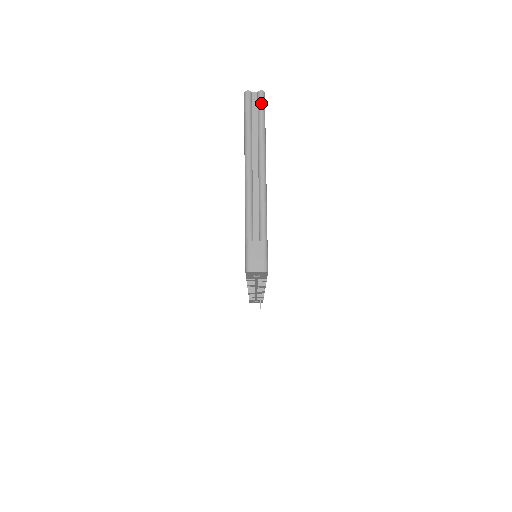
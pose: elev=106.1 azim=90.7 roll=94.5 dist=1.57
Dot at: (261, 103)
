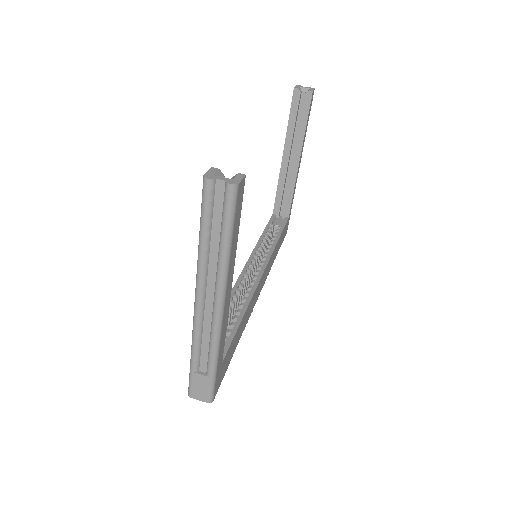
Dot at: (228, 207)
